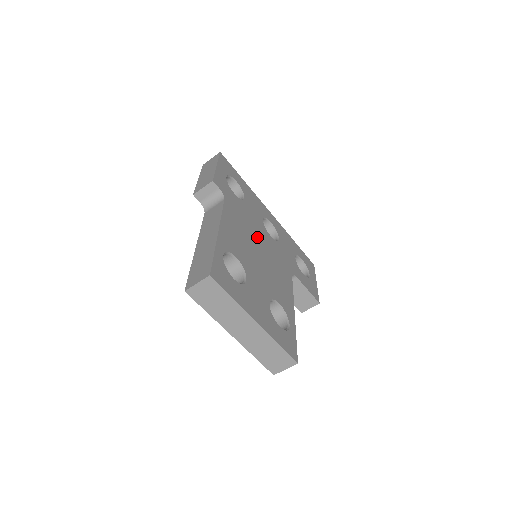
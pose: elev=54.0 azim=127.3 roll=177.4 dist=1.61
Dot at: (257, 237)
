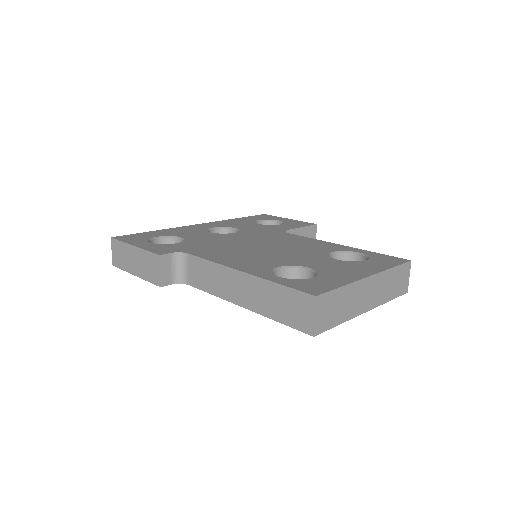
Dot at: (239, 243)
